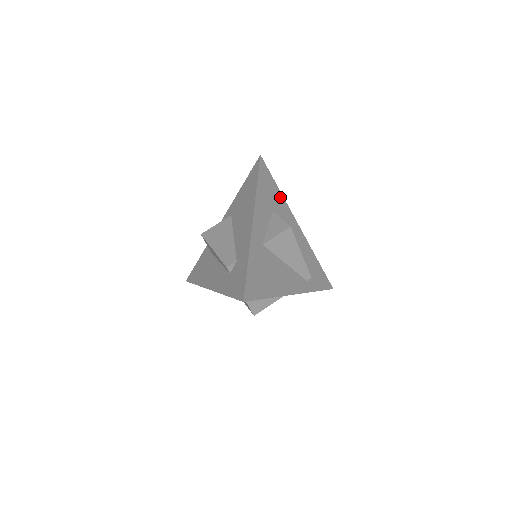
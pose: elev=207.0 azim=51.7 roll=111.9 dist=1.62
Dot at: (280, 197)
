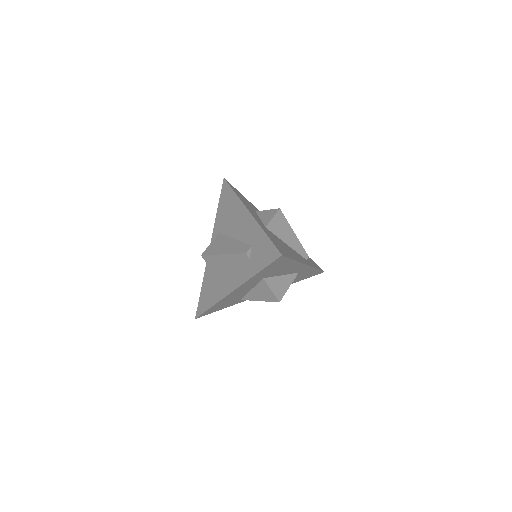
Dot at: (253, 206)
